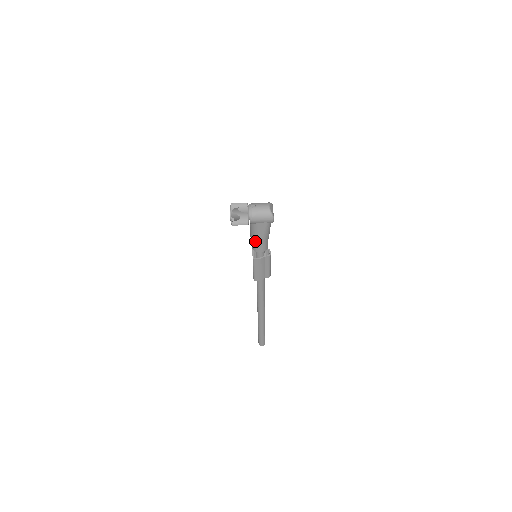
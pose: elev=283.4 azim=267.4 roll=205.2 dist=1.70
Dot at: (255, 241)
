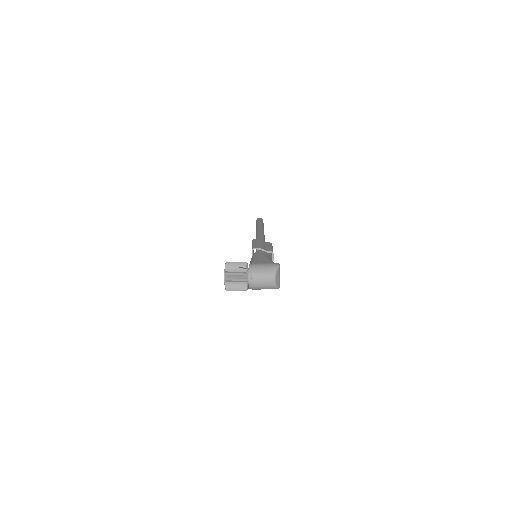
Dot at: occluded
